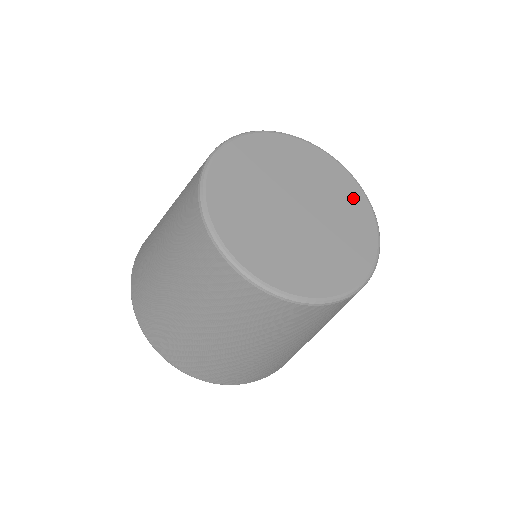
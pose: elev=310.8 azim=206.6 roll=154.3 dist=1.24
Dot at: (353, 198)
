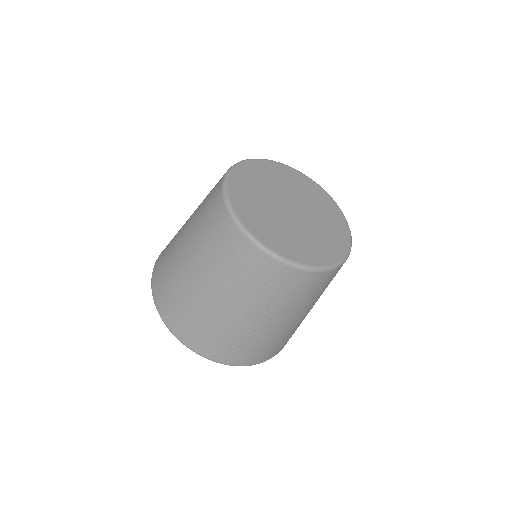
Dot at: (302, 181)
